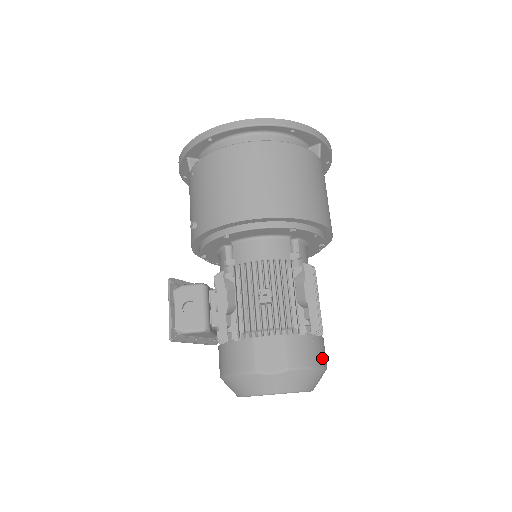
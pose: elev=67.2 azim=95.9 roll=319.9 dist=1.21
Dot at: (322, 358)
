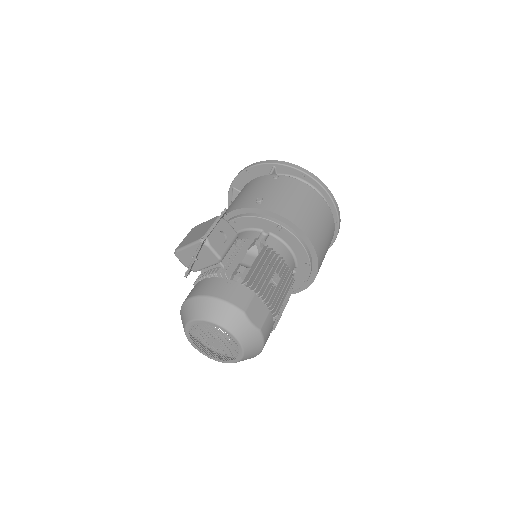
Dot at: occluded
